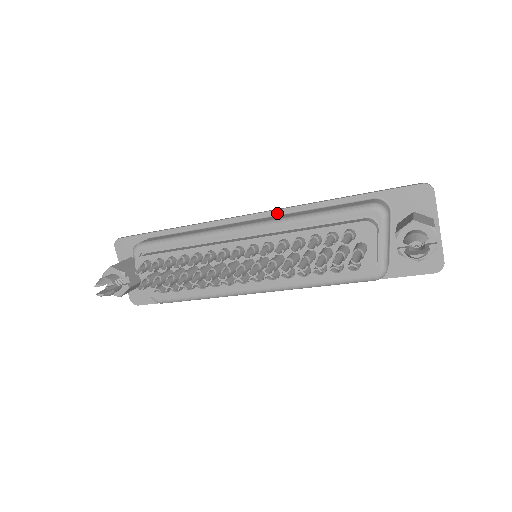
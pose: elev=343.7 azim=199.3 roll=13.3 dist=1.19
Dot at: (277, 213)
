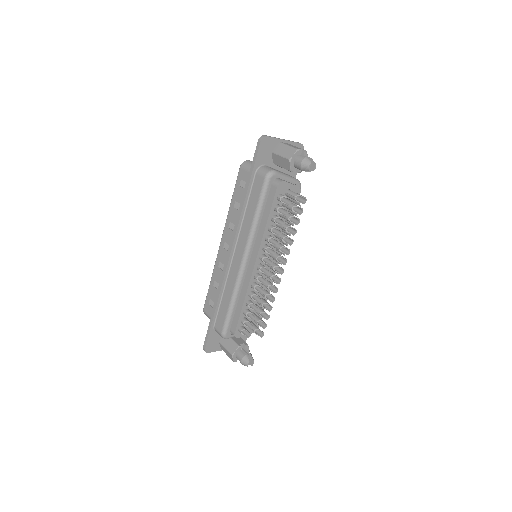
Dot at: (237, 236)
